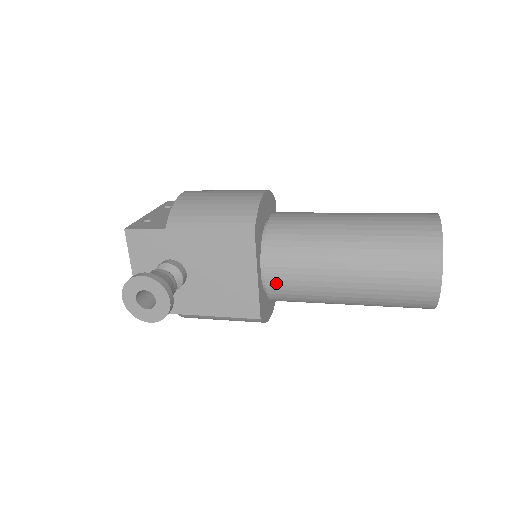
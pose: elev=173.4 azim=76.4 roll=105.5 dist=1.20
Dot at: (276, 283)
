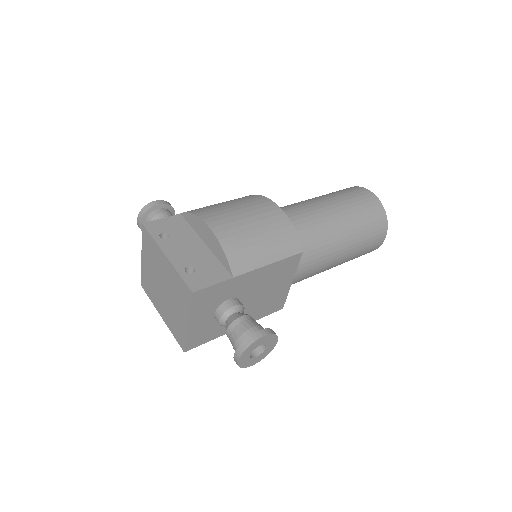
Dot at: (298, 279)
